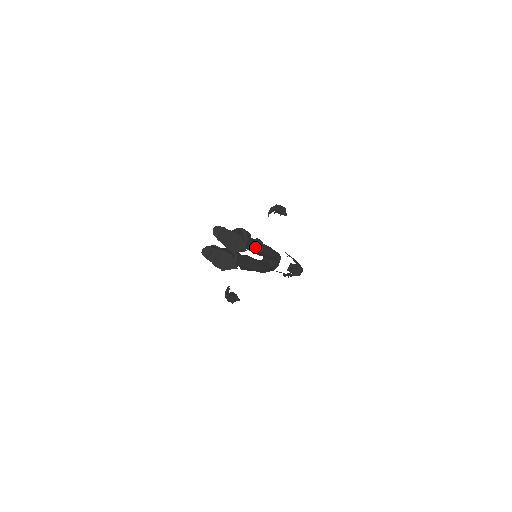
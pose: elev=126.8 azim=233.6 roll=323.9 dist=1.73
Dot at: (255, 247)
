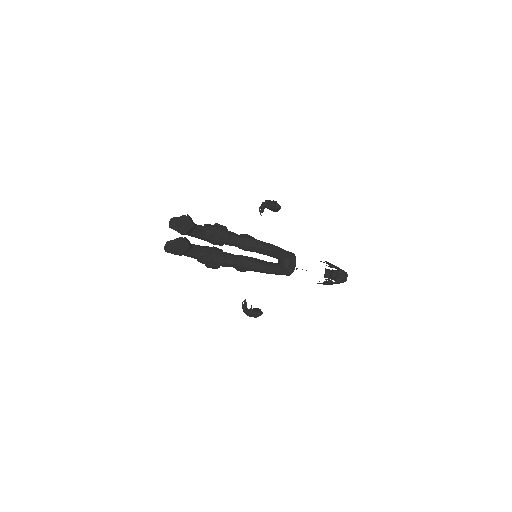
Dot at: (241, 241)
